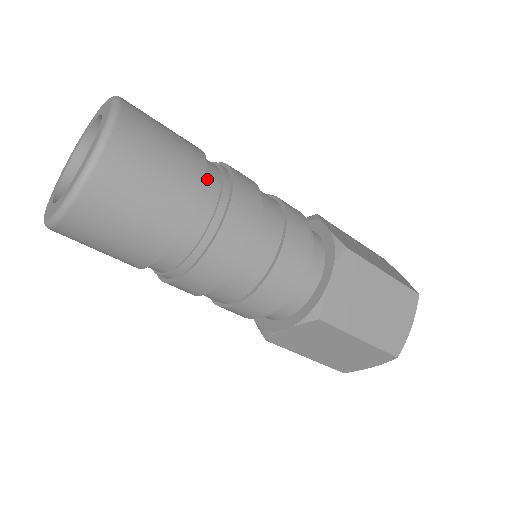
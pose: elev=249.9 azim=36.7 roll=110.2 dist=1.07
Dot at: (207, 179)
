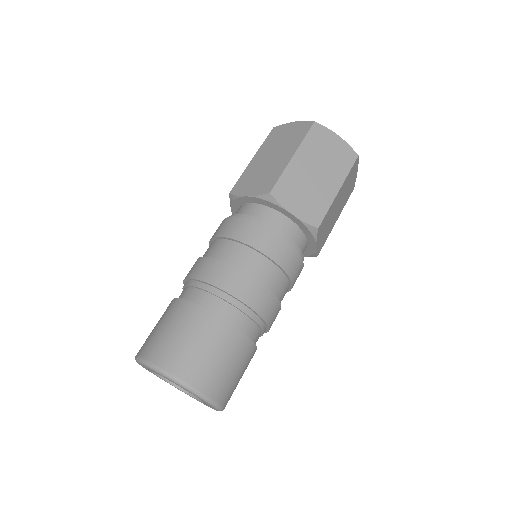
Dot at: (247, 332)
